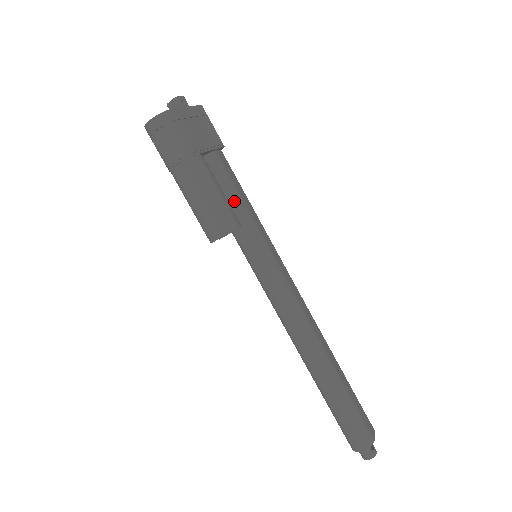
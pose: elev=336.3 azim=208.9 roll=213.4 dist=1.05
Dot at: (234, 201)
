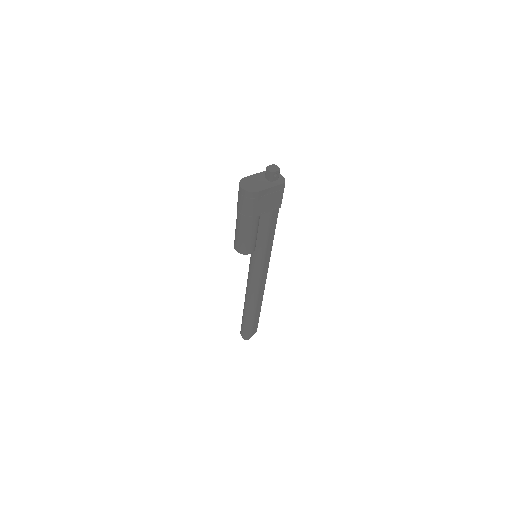
Dot at: (262, 235)
